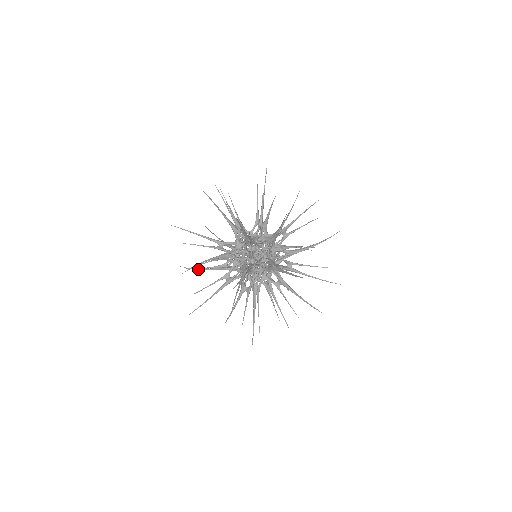
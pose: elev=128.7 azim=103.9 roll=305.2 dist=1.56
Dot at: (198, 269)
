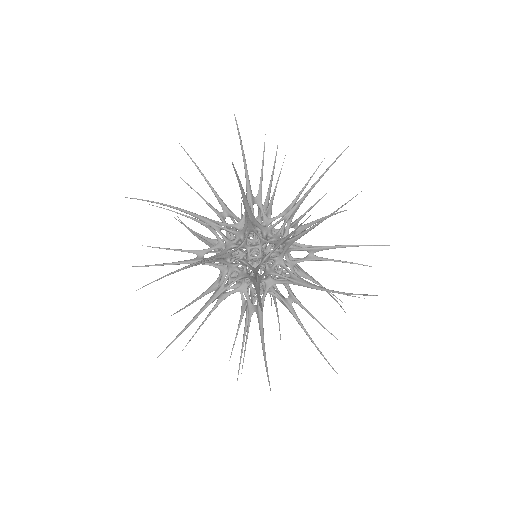
Dot at: (189, 229)
